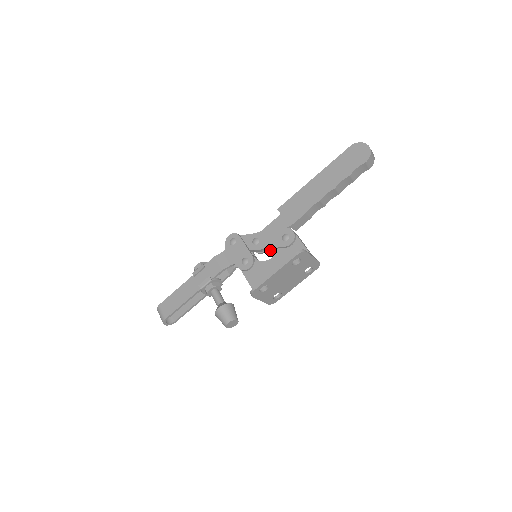
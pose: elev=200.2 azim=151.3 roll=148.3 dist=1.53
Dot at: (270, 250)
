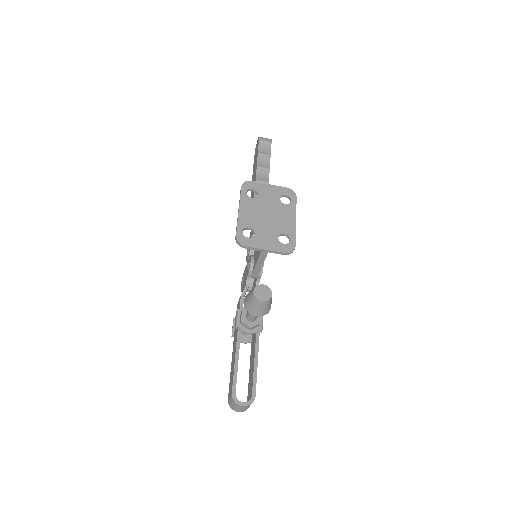
Dot at: occluded
